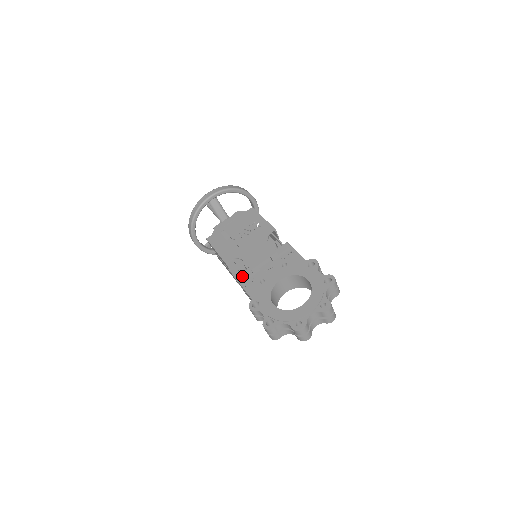
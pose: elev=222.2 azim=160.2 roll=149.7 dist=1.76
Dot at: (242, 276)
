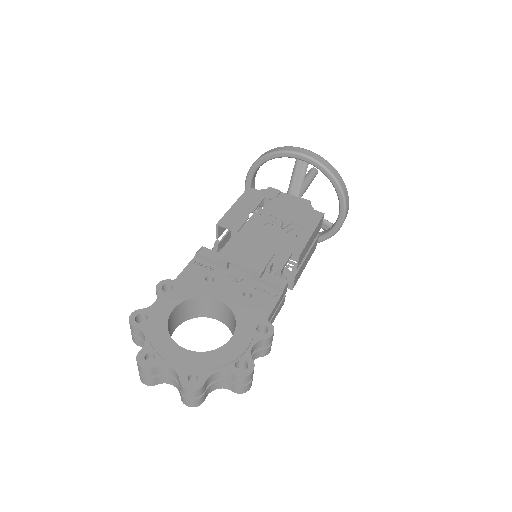
Dot at: (207, 251)
